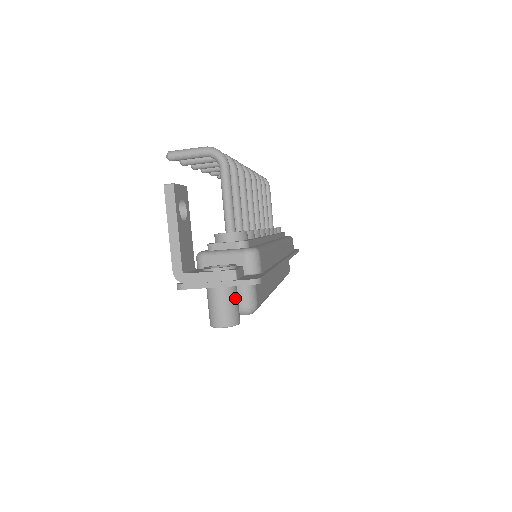
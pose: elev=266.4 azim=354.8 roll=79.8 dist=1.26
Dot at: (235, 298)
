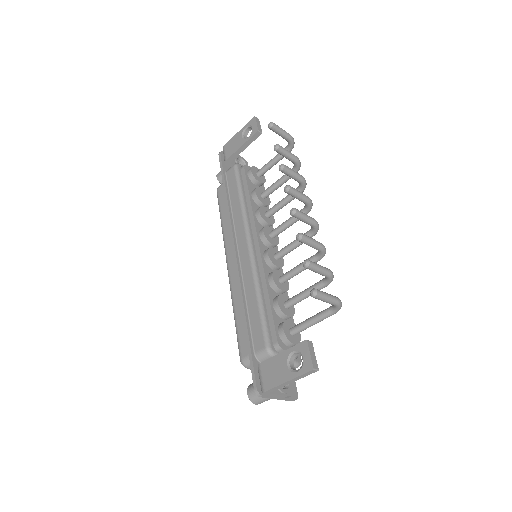
Dot at: occluded
